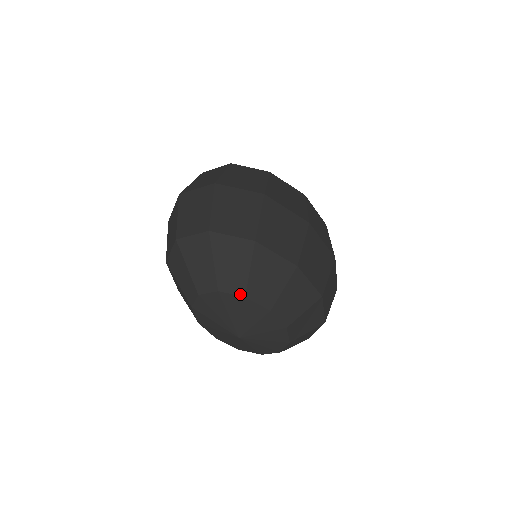
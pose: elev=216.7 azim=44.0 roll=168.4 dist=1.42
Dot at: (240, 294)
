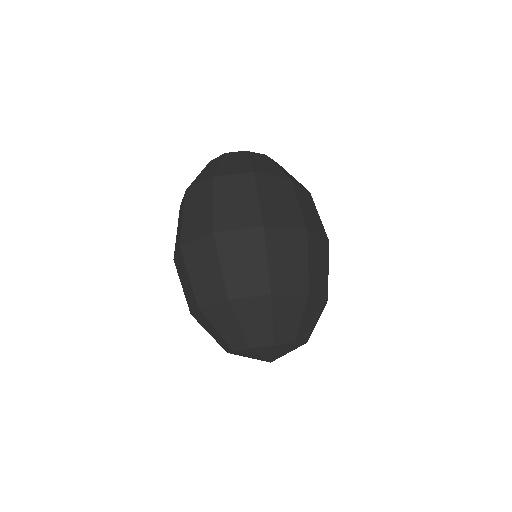
Dot at: (291, 342)
